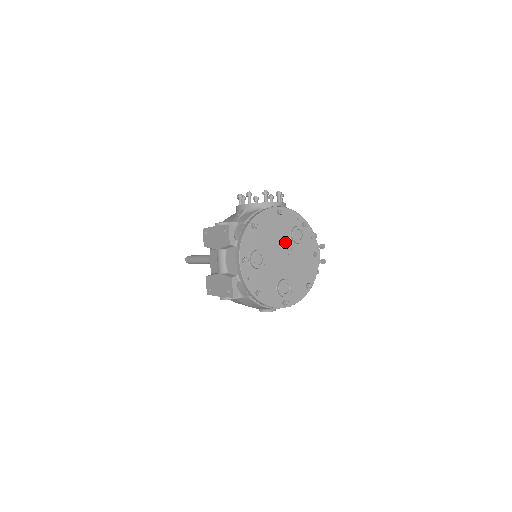
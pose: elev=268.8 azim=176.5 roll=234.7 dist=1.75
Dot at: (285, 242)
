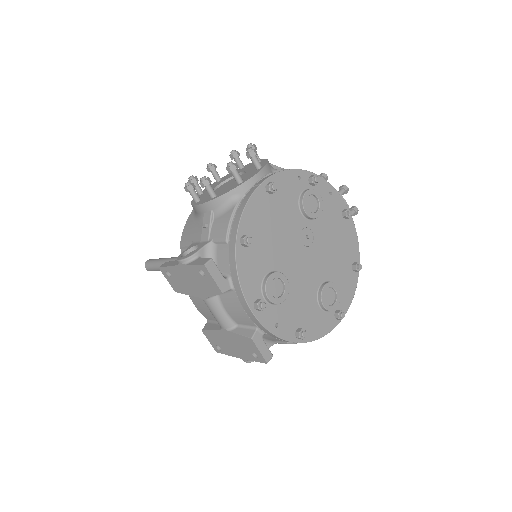
Dot at: (299, 229)
